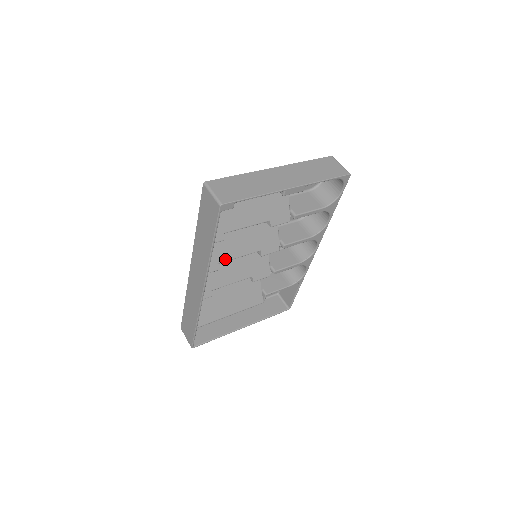
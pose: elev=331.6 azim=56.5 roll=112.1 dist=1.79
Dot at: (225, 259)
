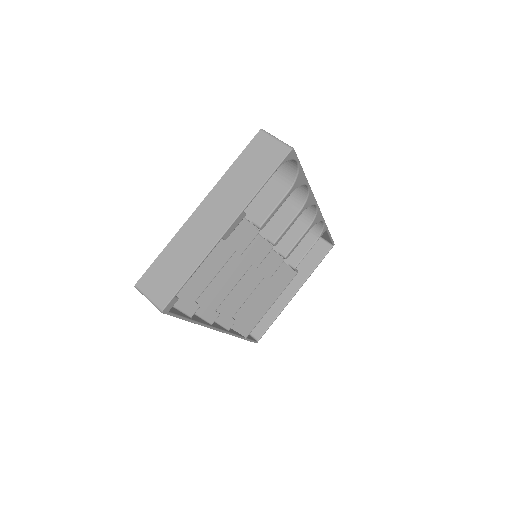
Dot at: (220, 301)
